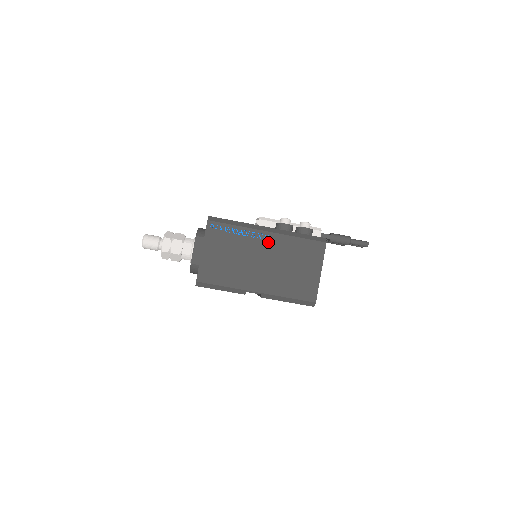
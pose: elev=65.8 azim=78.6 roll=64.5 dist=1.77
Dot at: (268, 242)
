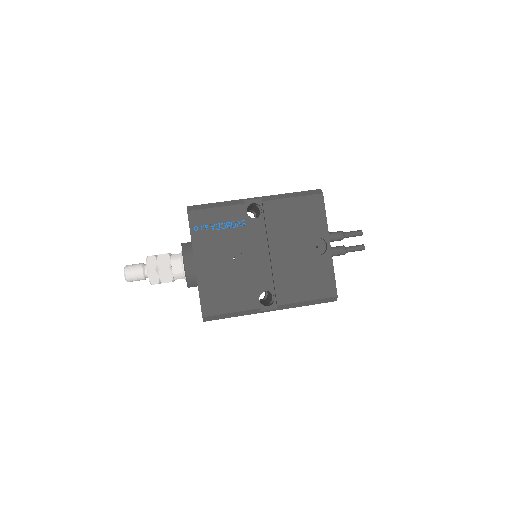
Dot at: occluded
